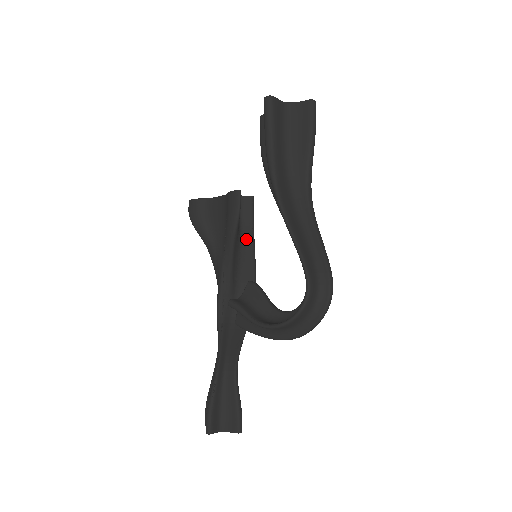
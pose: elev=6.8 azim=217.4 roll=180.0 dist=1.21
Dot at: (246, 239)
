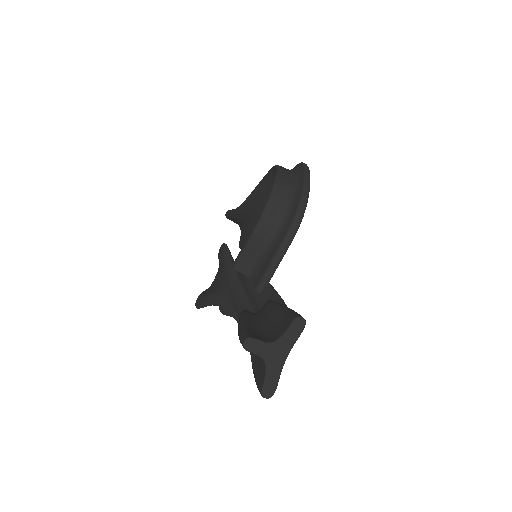
Dot at: occluded
